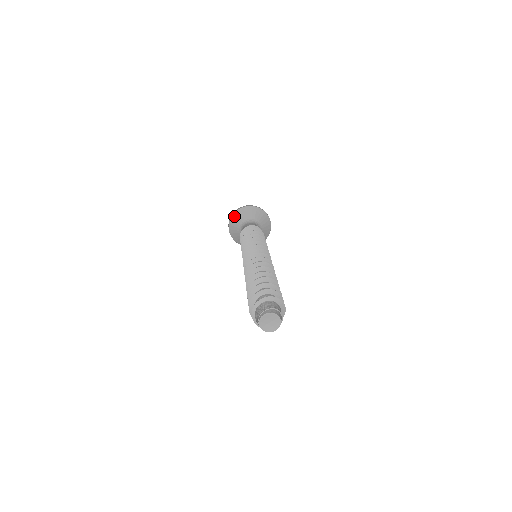
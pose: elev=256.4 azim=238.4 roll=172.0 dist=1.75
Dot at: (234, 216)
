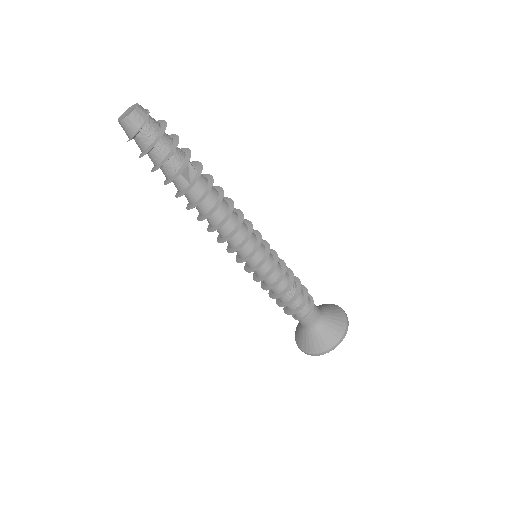
Dot at: (296, 329)
